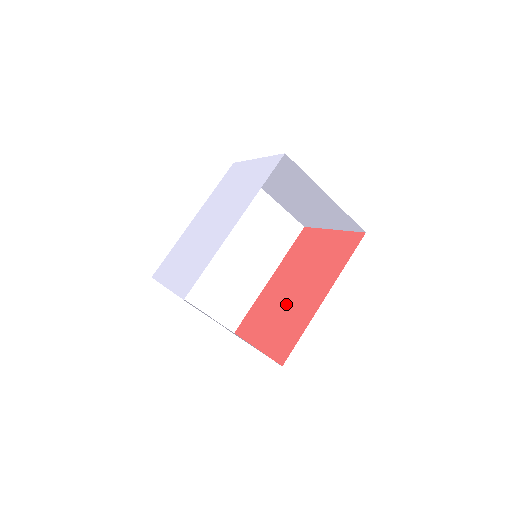
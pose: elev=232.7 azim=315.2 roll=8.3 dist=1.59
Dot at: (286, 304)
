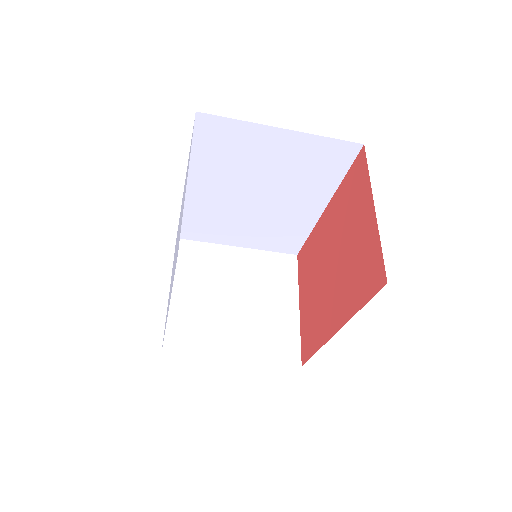
Dot at: (320, 283)
